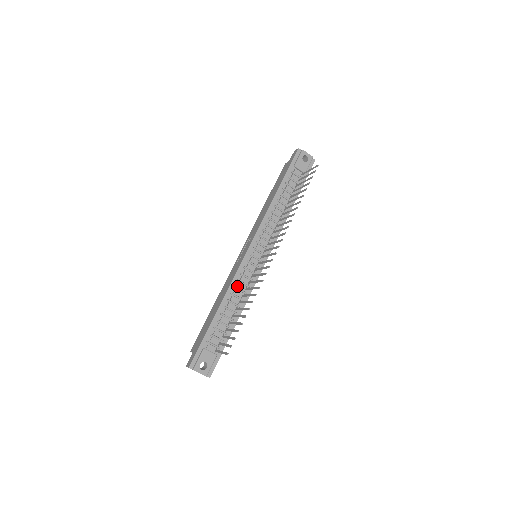
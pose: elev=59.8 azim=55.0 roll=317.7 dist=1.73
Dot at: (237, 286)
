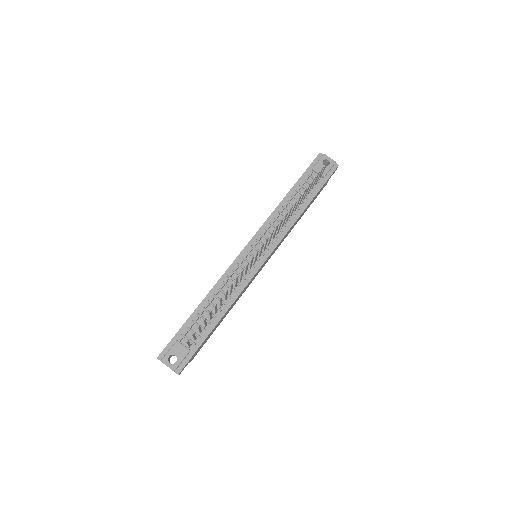
Dot at: (227, 282)
